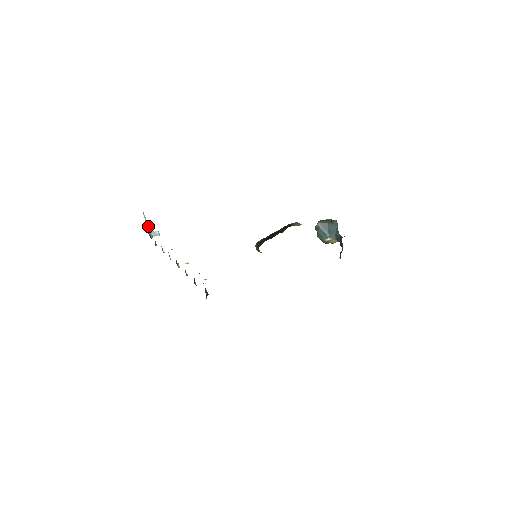
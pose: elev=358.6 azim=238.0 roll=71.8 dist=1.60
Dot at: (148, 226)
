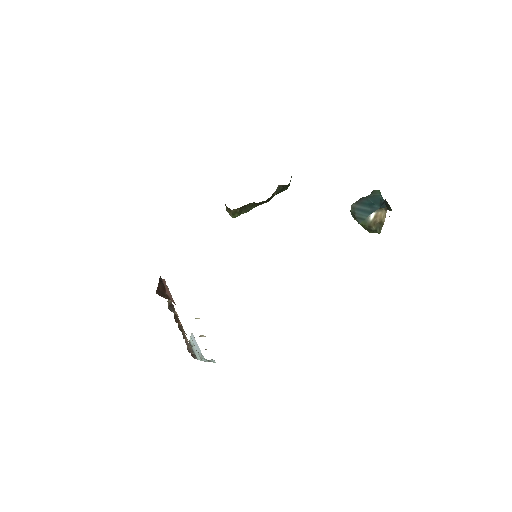
Dot at: (198, 350)
